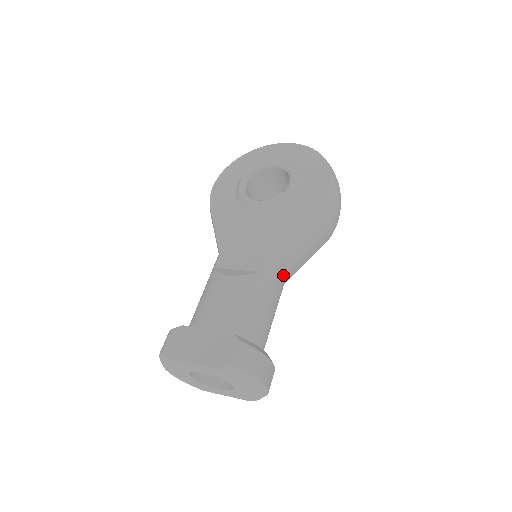
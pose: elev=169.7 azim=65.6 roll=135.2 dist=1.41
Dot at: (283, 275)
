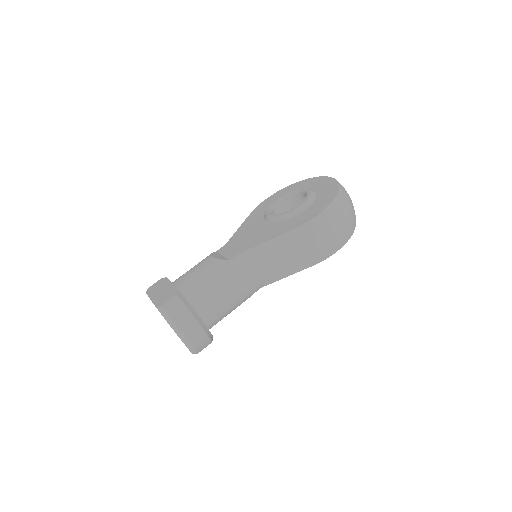
Dot at: (255, 273)
